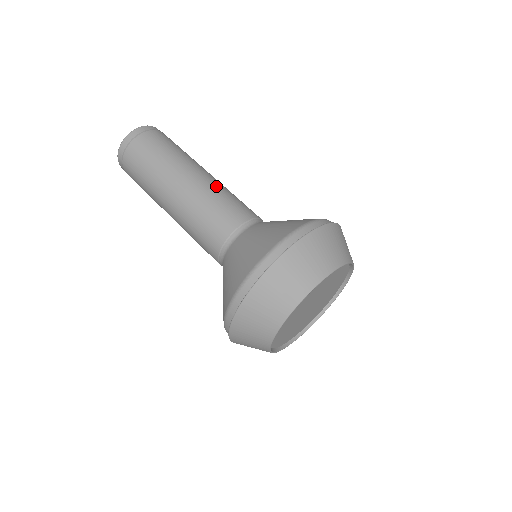
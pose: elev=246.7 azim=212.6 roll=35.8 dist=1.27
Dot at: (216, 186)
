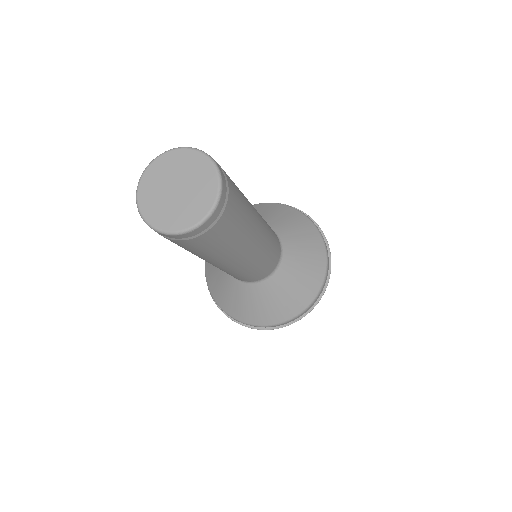
Dot at: (267, 244)
